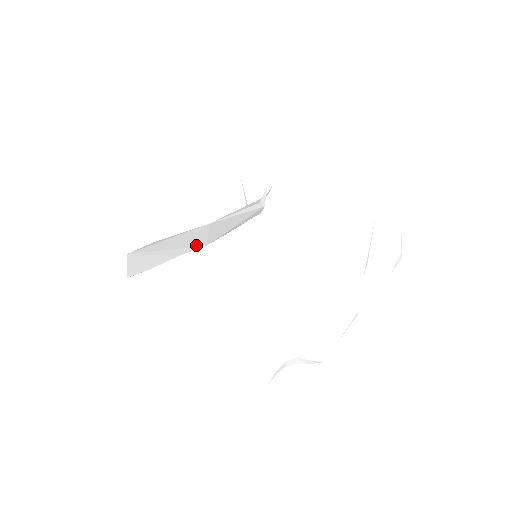
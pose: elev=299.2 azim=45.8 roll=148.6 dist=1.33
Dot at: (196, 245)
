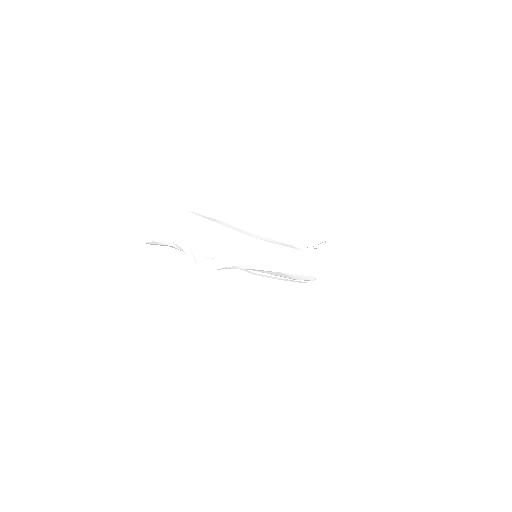
Dot at: occluded
